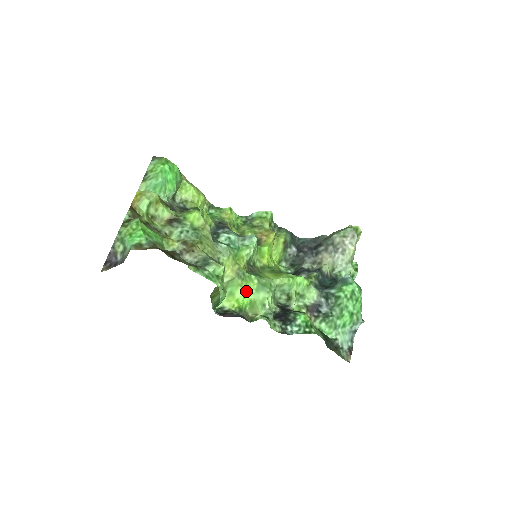
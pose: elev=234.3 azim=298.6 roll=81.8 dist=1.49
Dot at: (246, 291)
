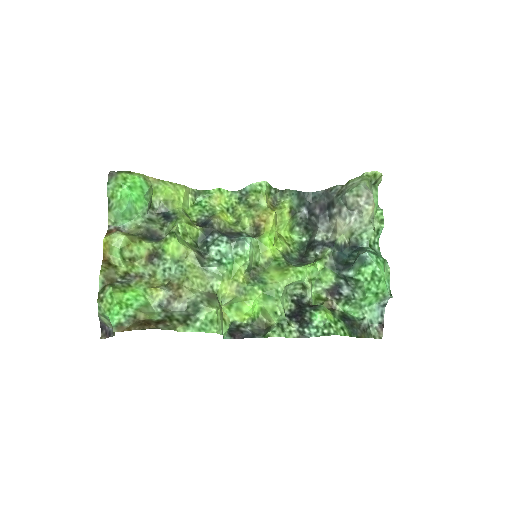
Dot at: (252, 305)
